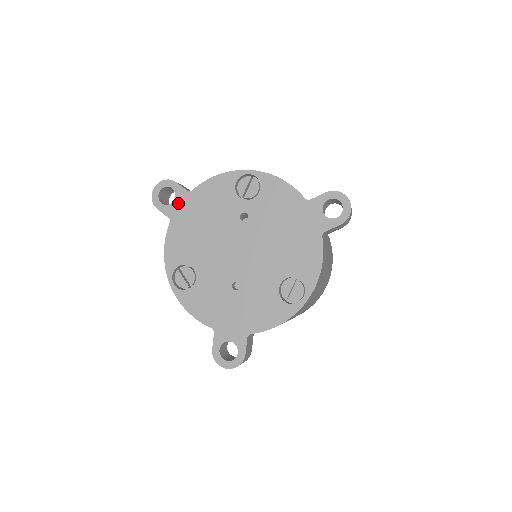
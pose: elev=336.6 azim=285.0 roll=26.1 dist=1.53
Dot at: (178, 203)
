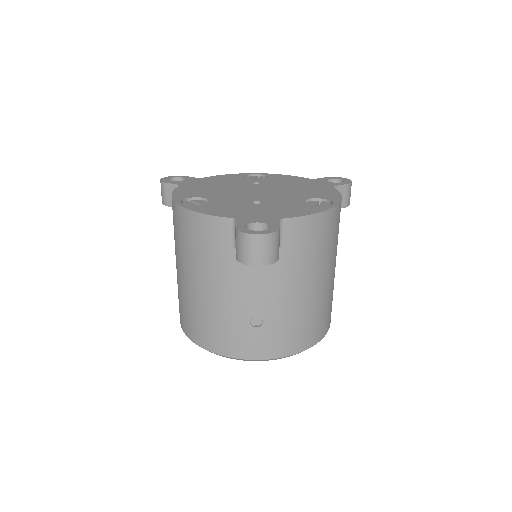
Dot at: (188, 181)
